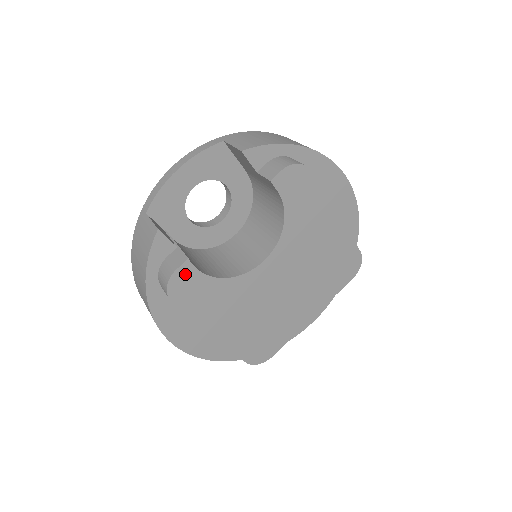
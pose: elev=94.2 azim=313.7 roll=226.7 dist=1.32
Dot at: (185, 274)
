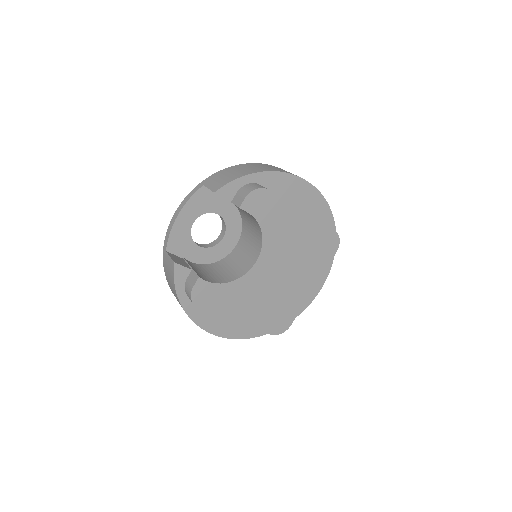
Dot at: (201, 287)
